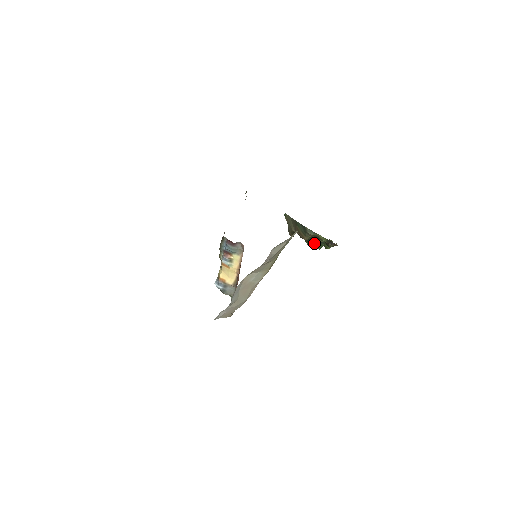
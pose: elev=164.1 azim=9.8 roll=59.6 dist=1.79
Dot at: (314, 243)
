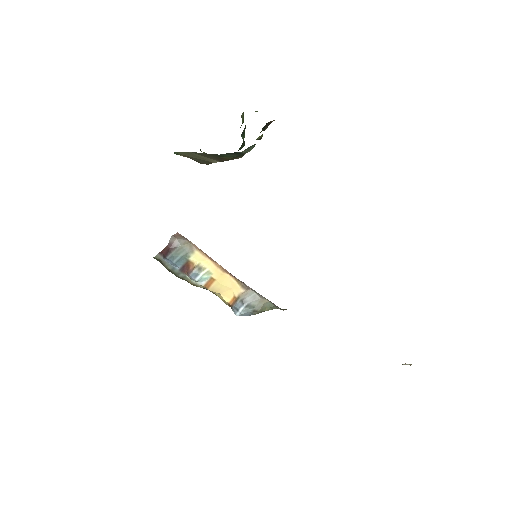
Dot at: (244, 144)
